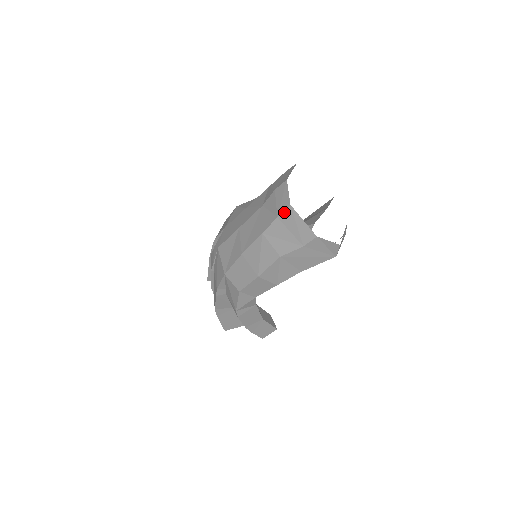
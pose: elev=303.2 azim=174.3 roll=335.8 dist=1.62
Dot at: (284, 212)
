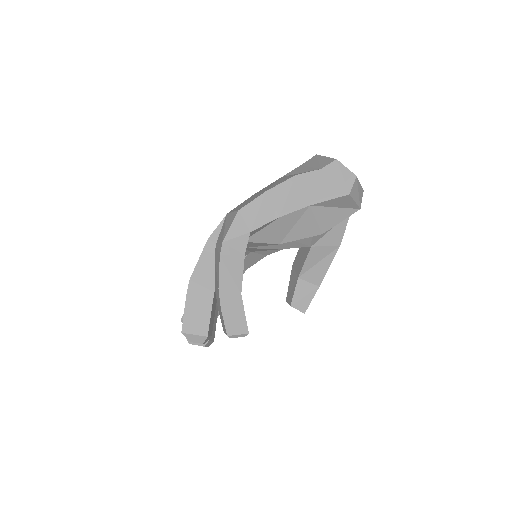
Dot at: (309, 160)
